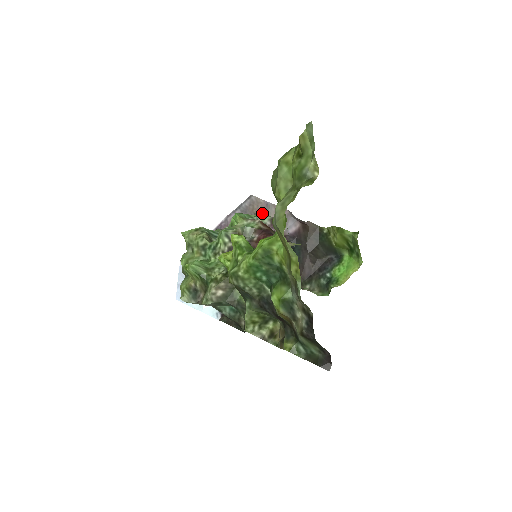
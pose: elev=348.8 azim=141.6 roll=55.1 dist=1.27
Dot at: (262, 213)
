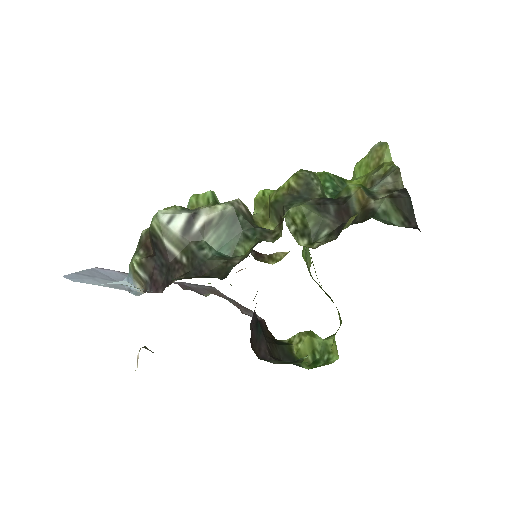
Dot at: (222, 297)
